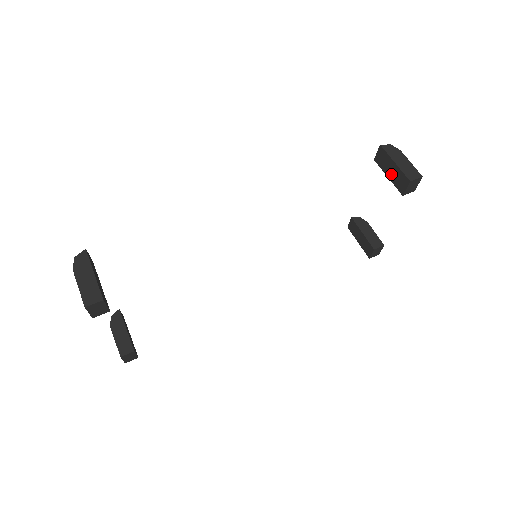
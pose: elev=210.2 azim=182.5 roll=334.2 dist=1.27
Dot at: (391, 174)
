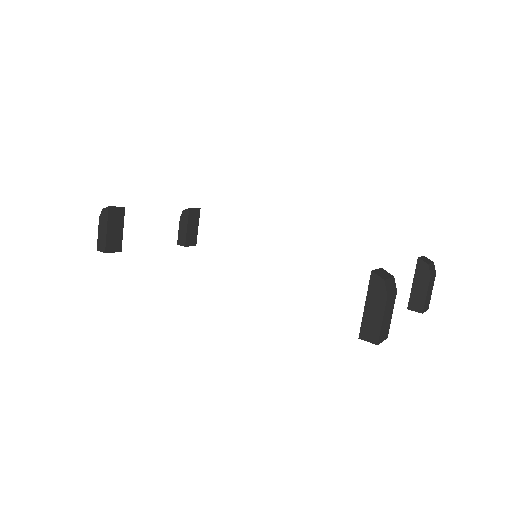
Dot at: occluded
